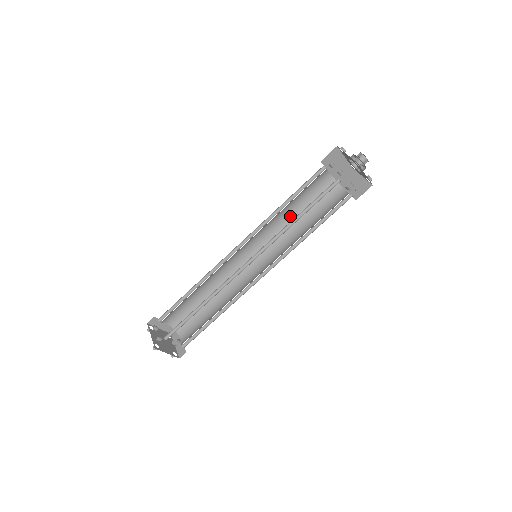
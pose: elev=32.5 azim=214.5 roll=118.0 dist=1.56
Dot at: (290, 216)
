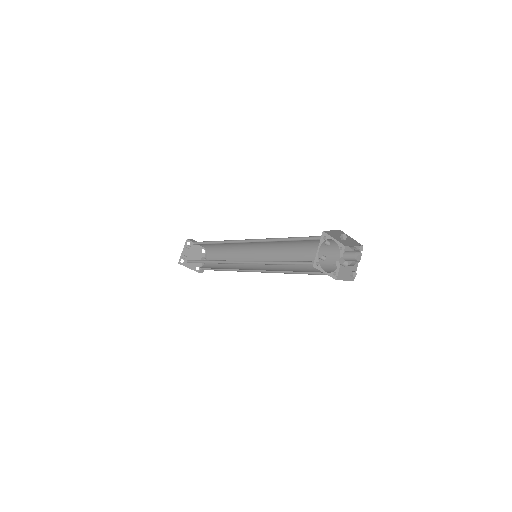
Dot at: (295, 245)
